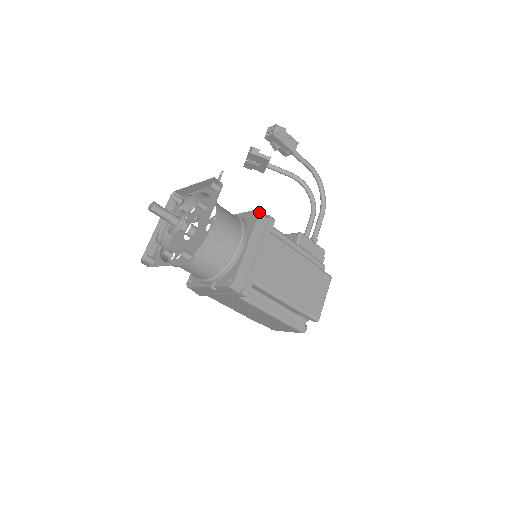
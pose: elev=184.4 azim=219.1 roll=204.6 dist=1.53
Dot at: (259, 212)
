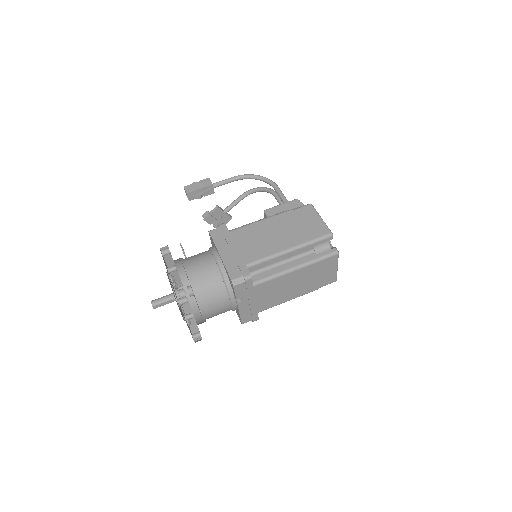
Dot at: (208, 231)
